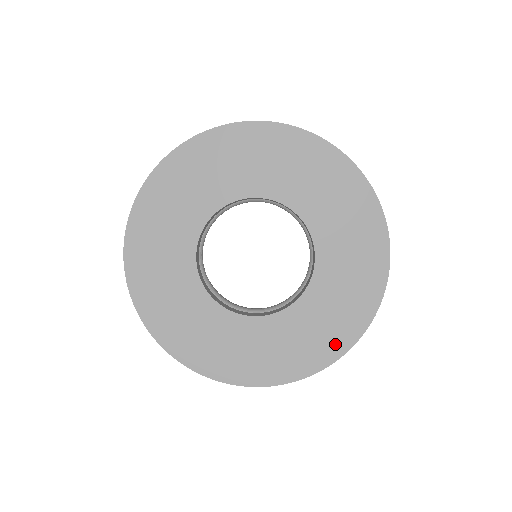
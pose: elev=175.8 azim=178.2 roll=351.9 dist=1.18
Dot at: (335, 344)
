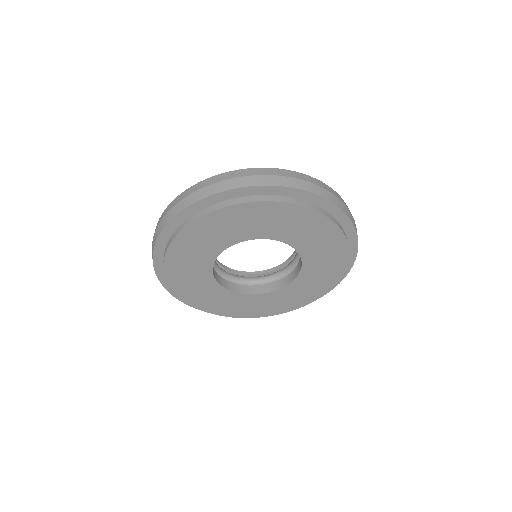
Dot at: (317, 298)
